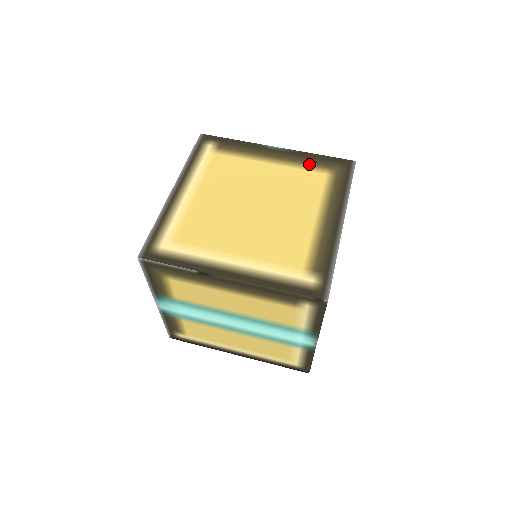
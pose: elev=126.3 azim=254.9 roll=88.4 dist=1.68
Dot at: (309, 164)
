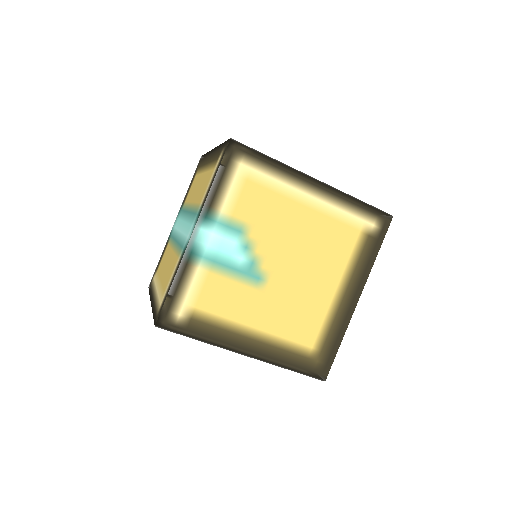
Dot at: occluded
